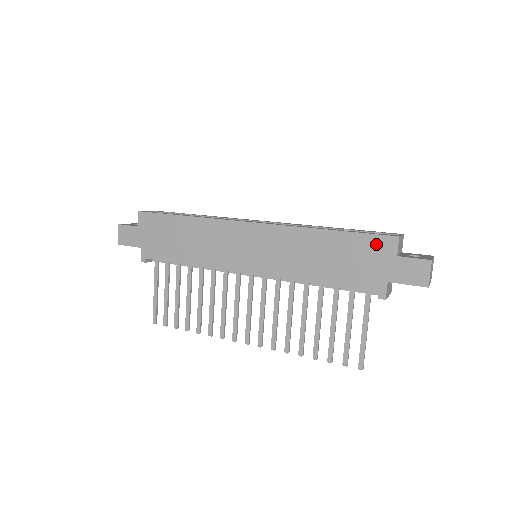
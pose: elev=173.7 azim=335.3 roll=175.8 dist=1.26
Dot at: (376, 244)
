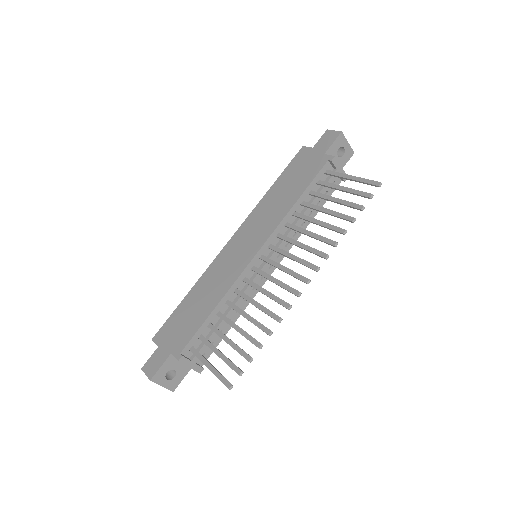
Dot at: (298, 159)
